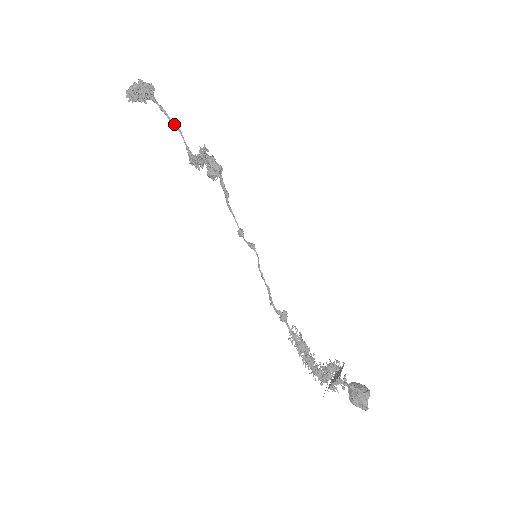
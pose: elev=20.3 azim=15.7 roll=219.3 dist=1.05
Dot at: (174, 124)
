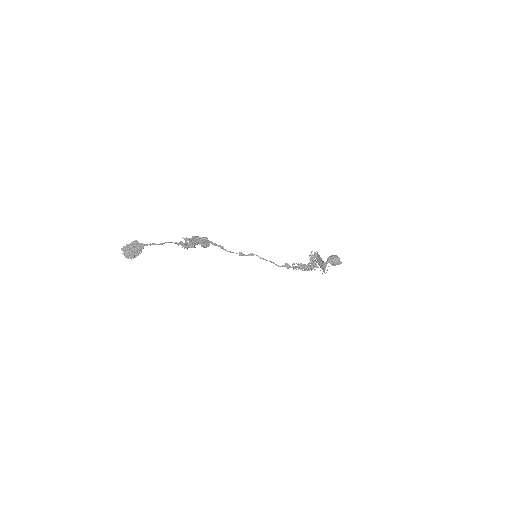
Dot at: occluded
